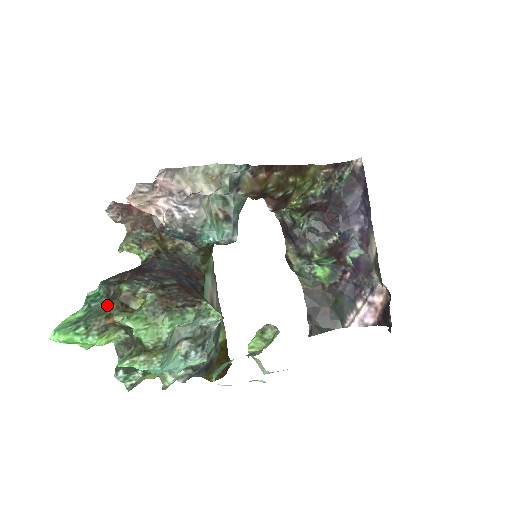
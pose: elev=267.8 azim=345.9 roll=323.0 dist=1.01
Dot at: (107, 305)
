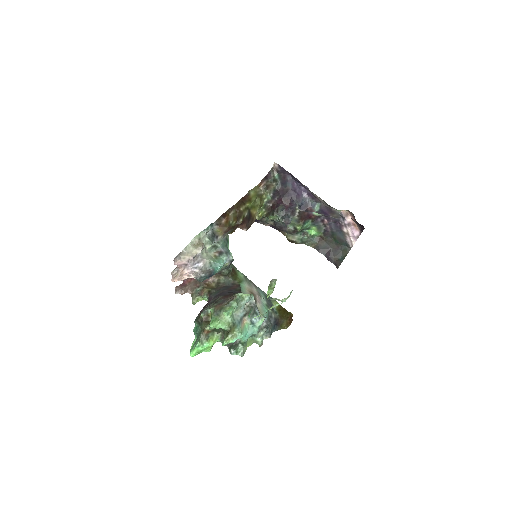
Dot at: (201, 327)
